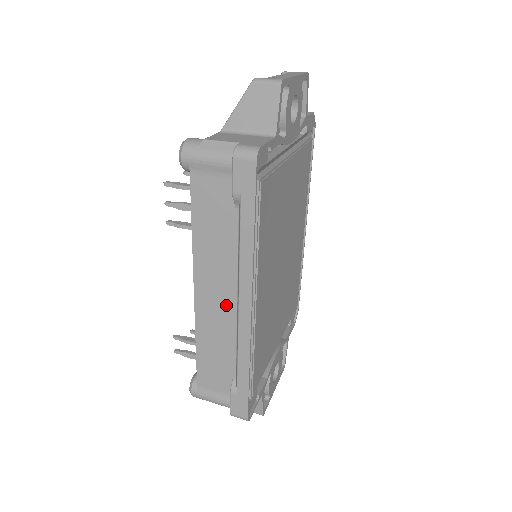
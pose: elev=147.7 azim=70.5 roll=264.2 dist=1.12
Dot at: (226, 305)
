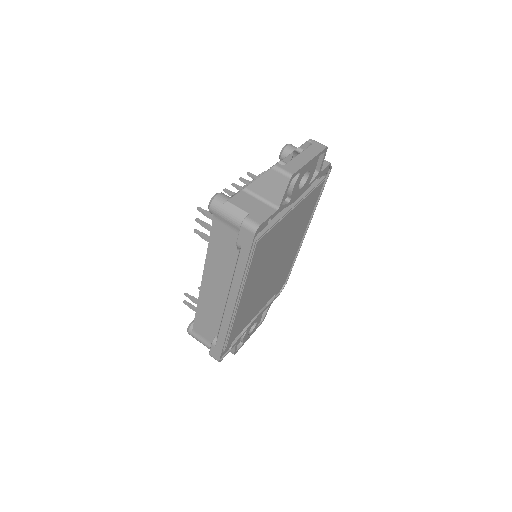
Dot at: (220, 297)
